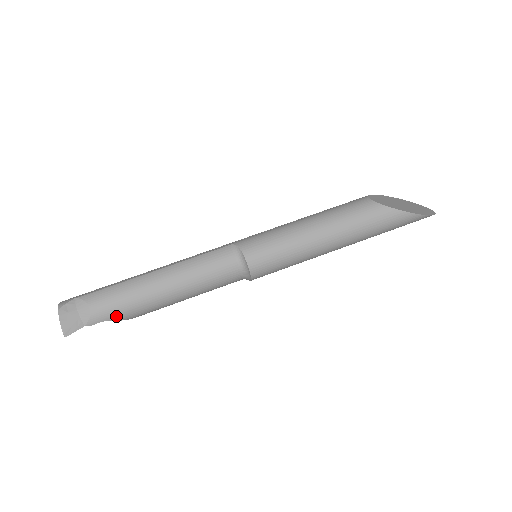
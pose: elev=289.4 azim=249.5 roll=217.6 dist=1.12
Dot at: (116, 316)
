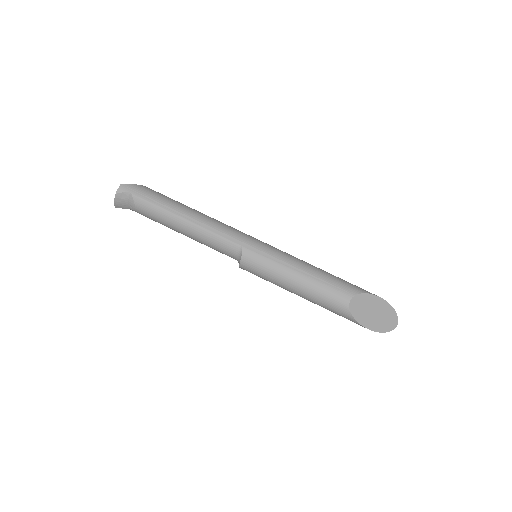
Dot at: (150, 218)
